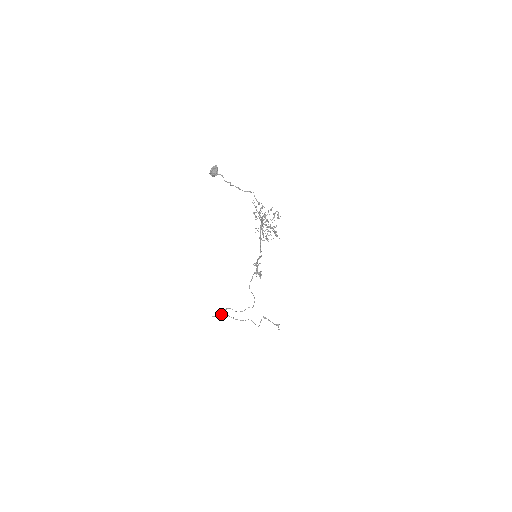
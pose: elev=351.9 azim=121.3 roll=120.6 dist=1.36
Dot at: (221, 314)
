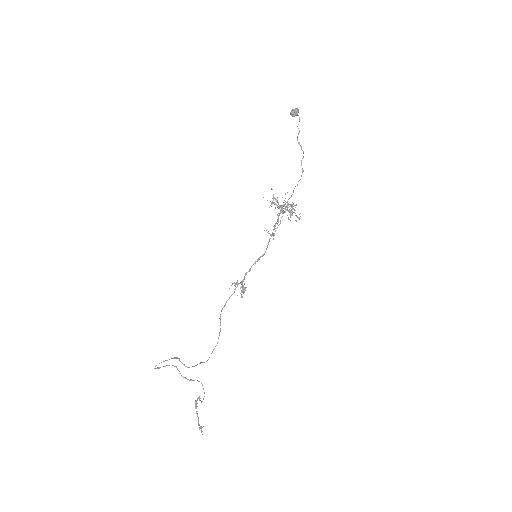
Dot at: occluded
